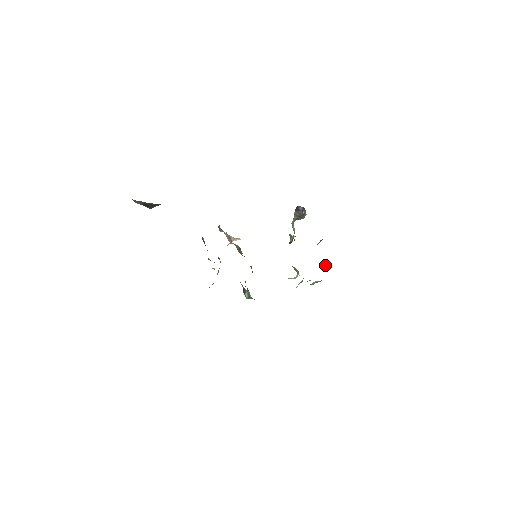
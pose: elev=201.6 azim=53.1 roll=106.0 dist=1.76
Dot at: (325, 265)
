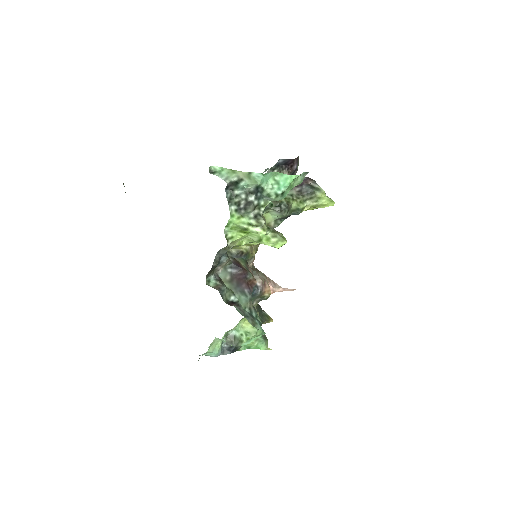
Dot at: (277, 178)
